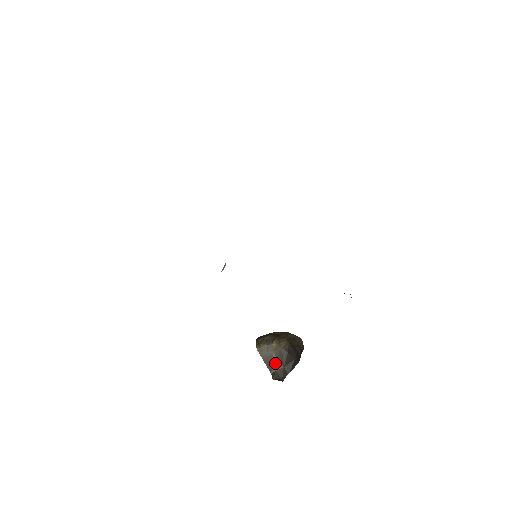
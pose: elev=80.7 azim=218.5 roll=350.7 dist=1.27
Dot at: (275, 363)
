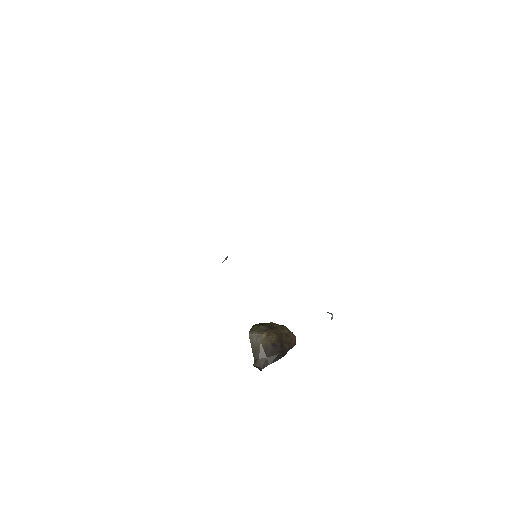
Dot at: (260, 352)
